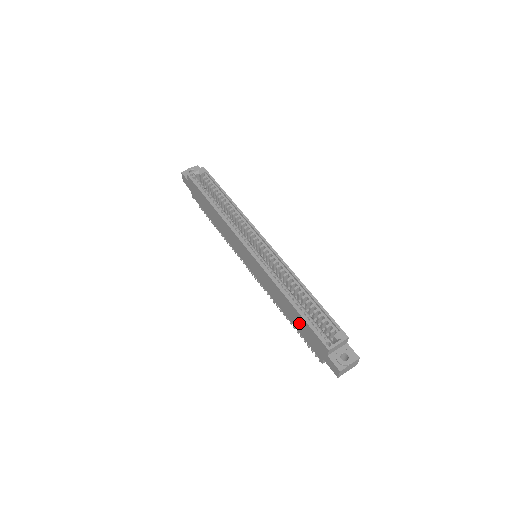
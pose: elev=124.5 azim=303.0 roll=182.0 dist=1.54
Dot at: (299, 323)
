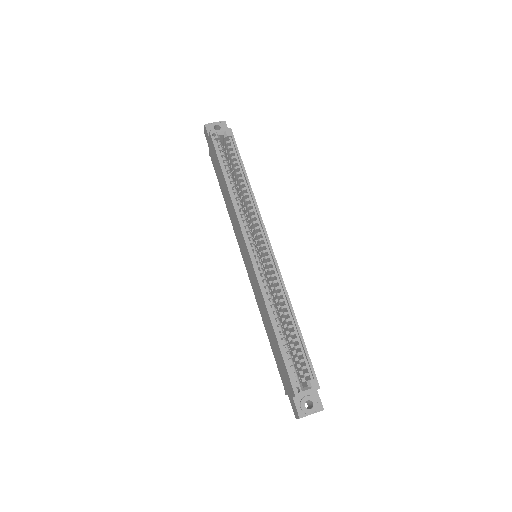
Dot at: (276, 350)
